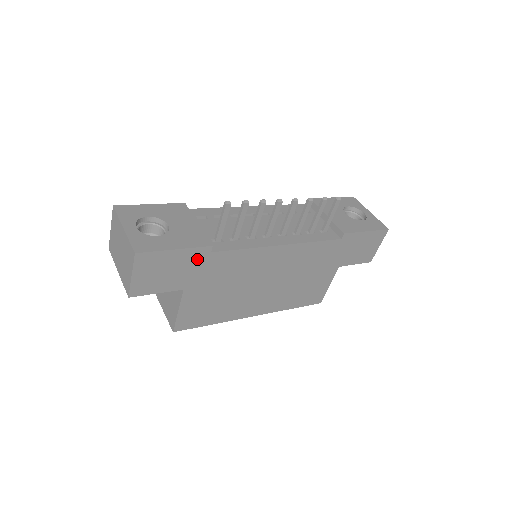
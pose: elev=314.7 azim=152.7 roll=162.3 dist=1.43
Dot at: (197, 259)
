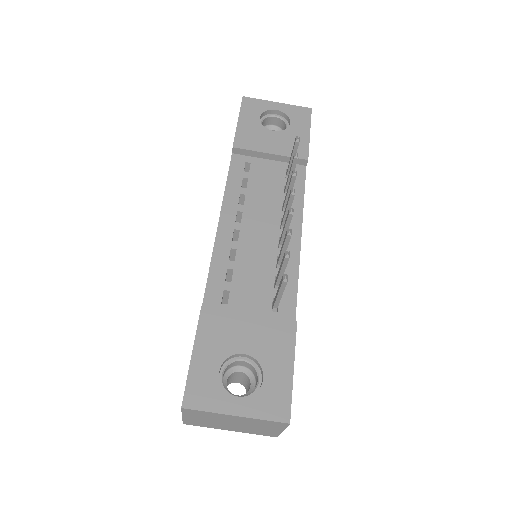
Dot at: occluded
